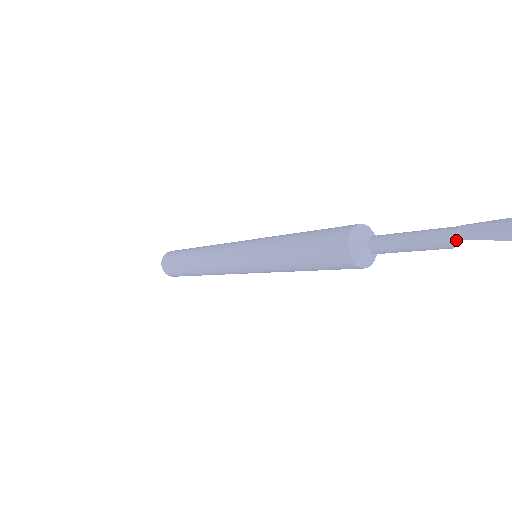
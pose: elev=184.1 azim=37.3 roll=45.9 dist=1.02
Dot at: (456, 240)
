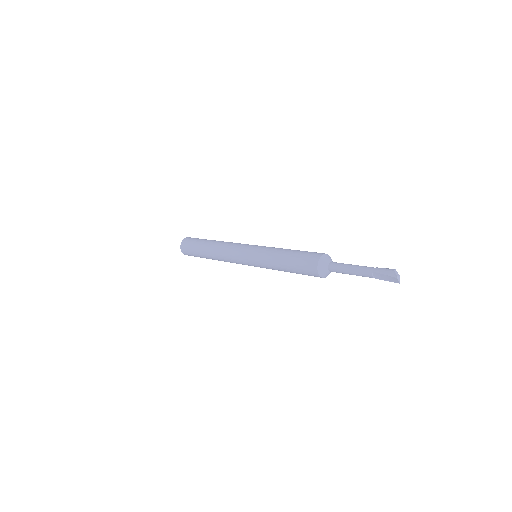
Dot at: occluded
